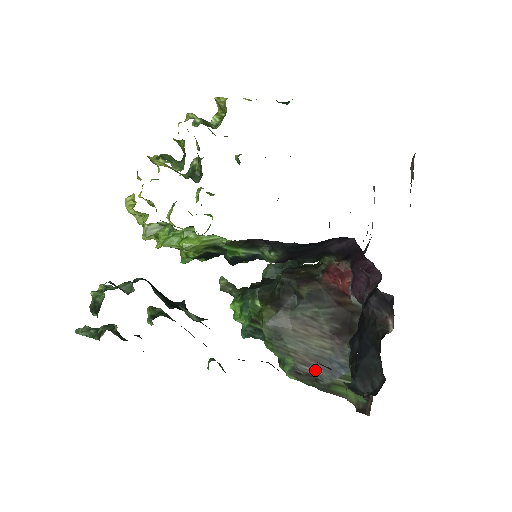
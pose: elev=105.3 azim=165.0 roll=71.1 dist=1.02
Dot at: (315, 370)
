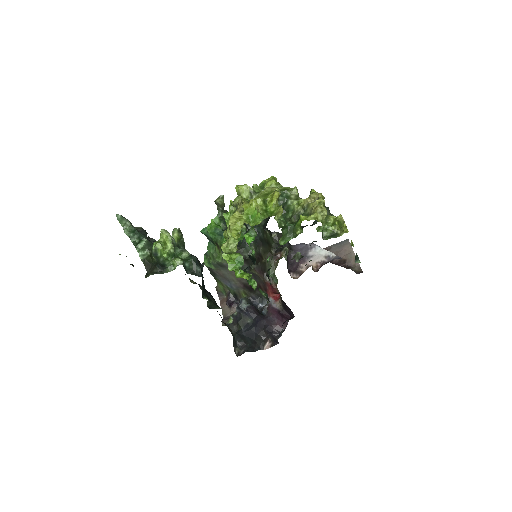
Dot at: (219, 276)
